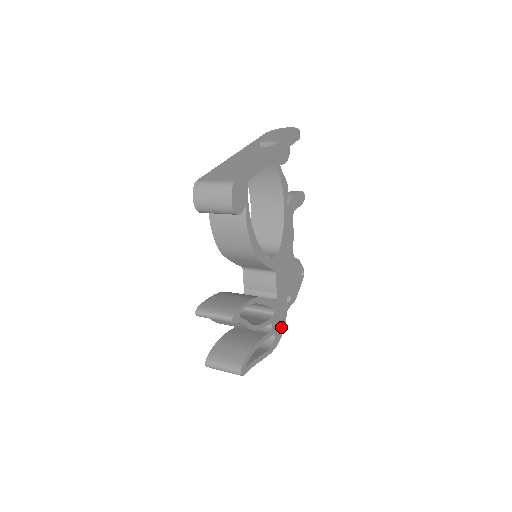
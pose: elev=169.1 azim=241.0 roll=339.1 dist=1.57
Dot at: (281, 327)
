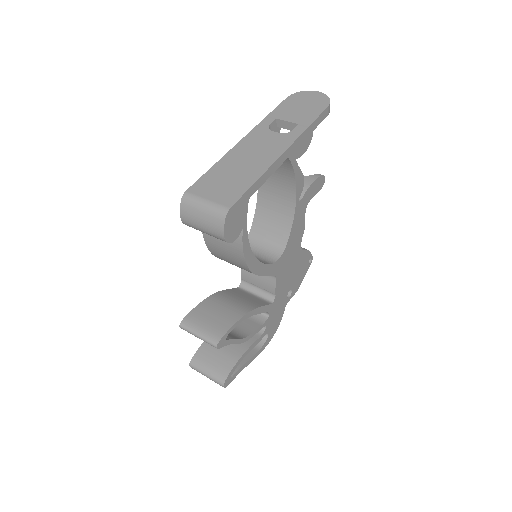
Dot at: (277, 323)
